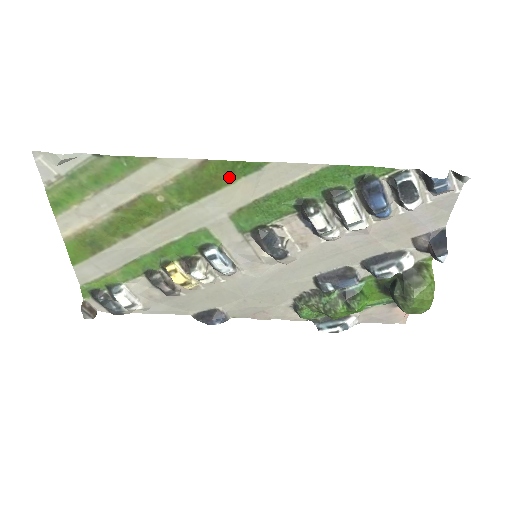
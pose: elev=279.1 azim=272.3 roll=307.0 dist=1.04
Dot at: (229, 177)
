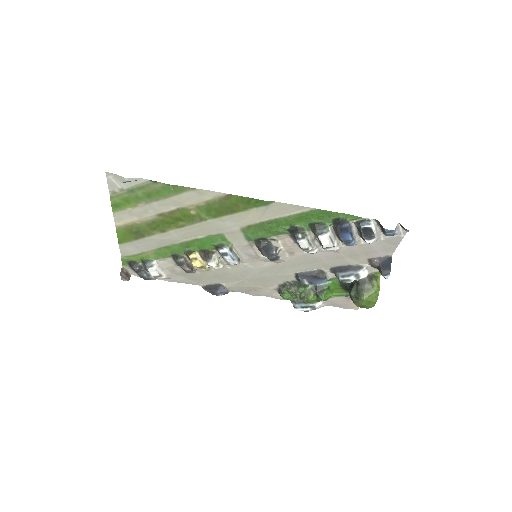
Dot at: (245, 206)
